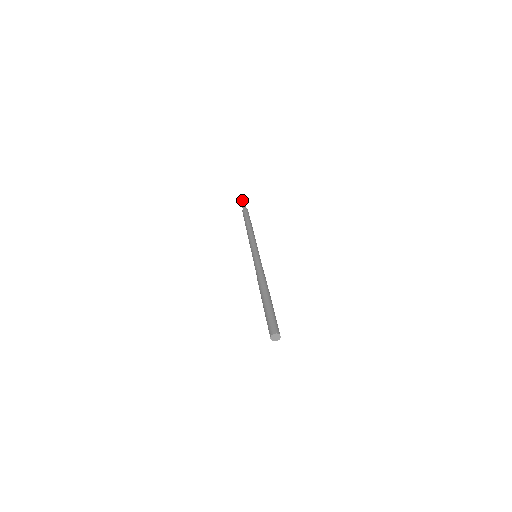
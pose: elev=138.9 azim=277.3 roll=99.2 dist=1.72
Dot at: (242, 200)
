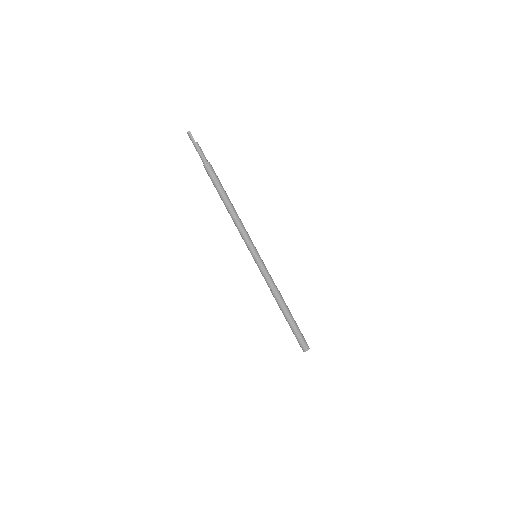
Dot at: (193, 140)
